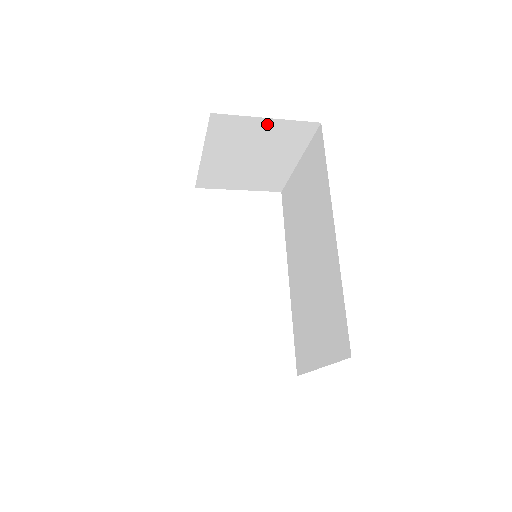
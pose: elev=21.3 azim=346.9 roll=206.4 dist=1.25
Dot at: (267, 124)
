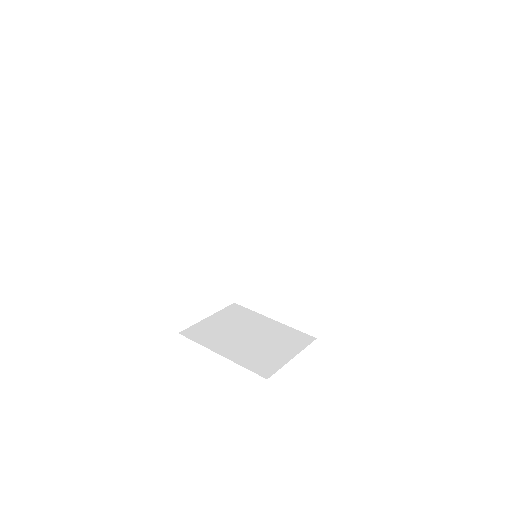
Dot at: occluded
